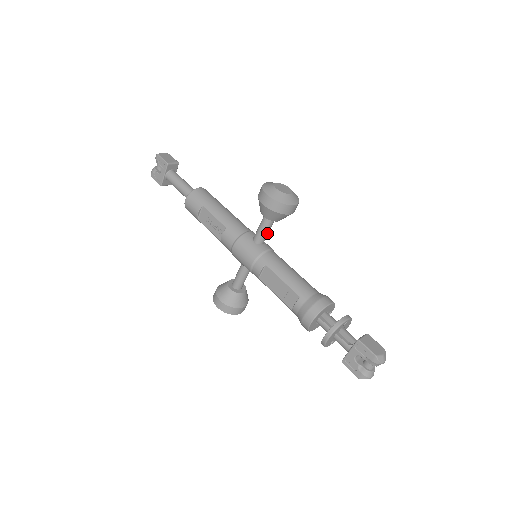
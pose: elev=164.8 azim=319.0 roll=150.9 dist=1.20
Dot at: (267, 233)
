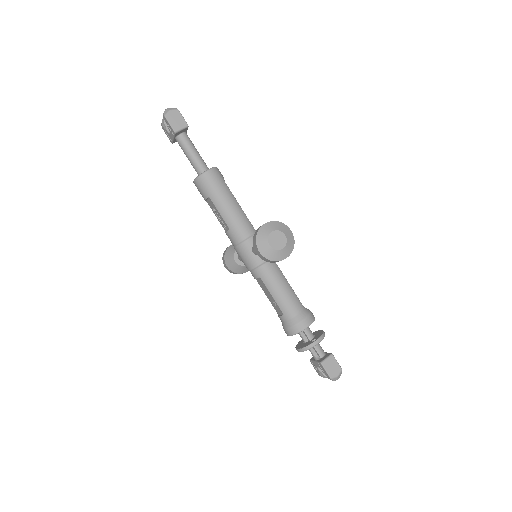
Dot at: occluded
